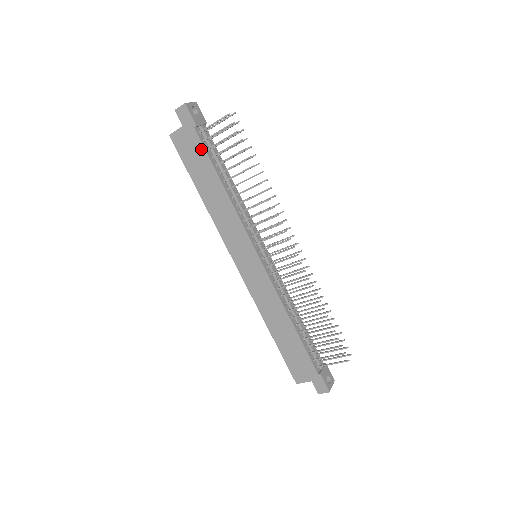
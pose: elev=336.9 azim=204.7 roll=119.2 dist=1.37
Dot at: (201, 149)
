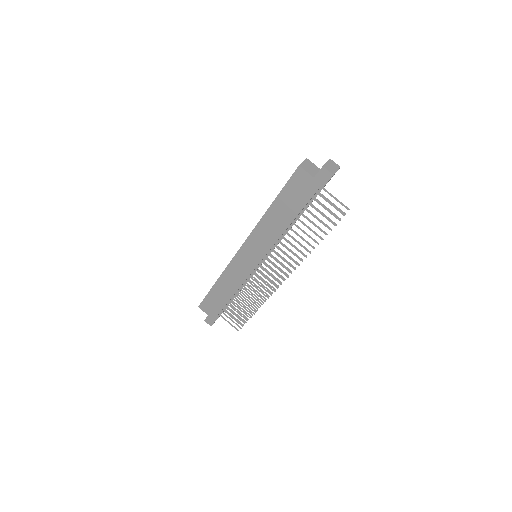
Dot at: (305, 200)
